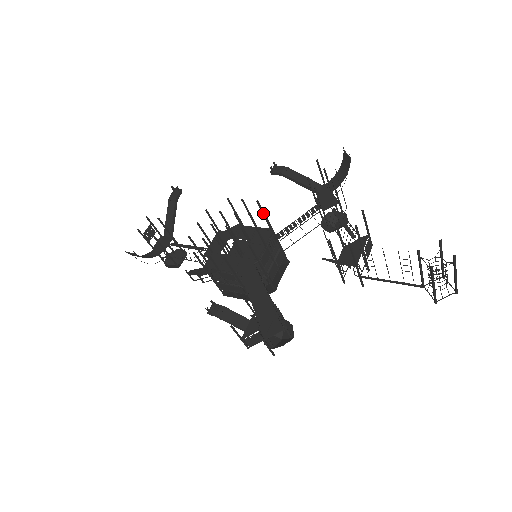
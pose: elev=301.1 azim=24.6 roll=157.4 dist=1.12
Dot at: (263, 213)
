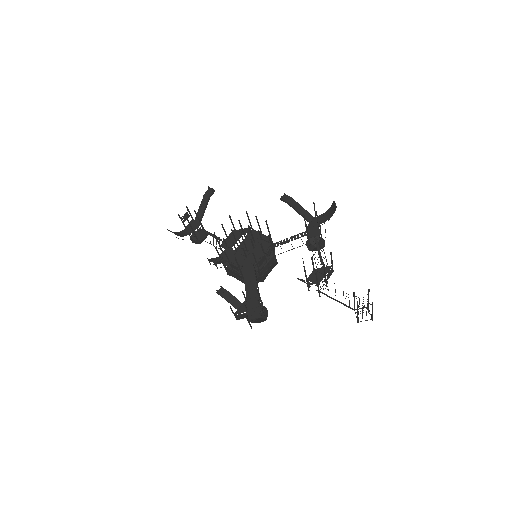
Dot at: (268, 228)
